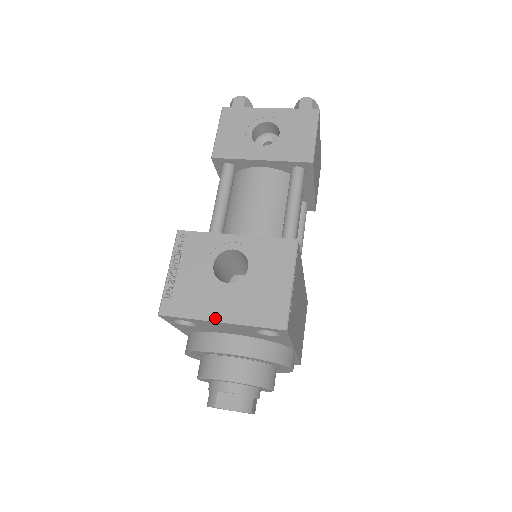
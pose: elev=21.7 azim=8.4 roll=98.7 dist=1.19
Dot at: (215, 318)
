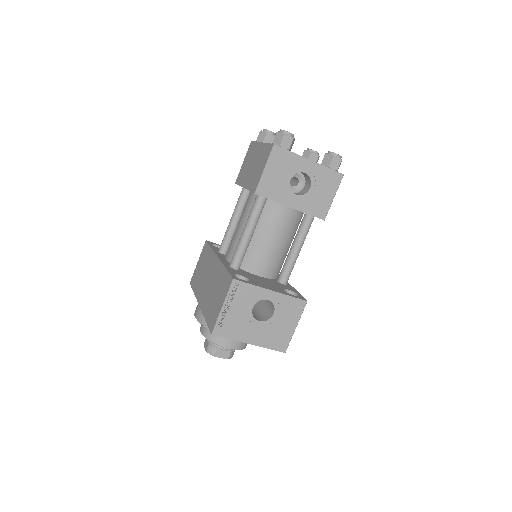
Dot at: (247, 341)
